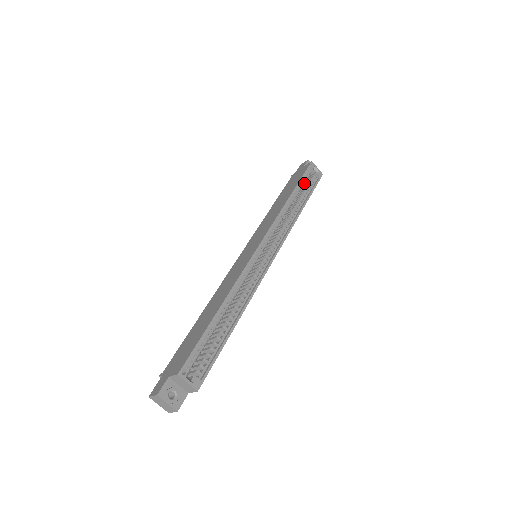
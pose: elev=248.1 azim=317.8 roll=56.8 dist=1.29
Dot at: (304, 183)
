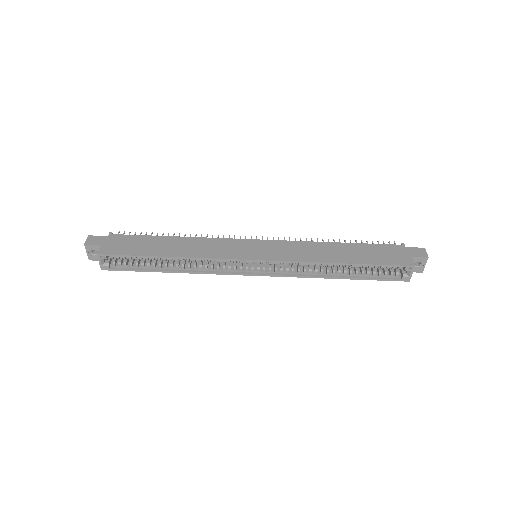
Dot at: occluded
